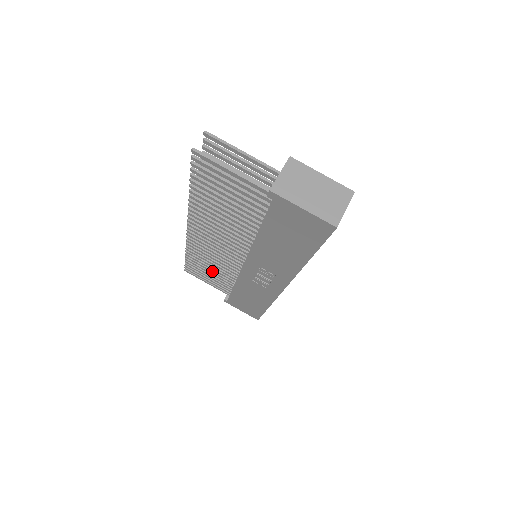
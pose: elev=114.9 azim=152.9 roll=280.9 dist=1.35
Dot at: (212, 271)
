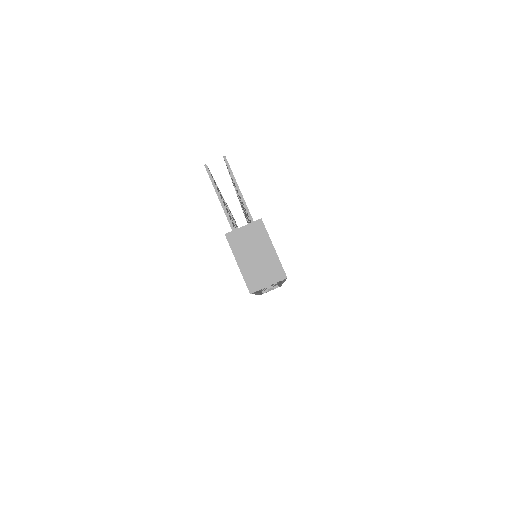
Dot at: occluded
